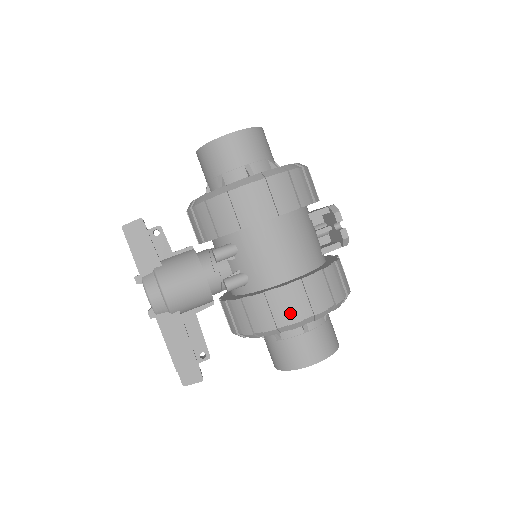
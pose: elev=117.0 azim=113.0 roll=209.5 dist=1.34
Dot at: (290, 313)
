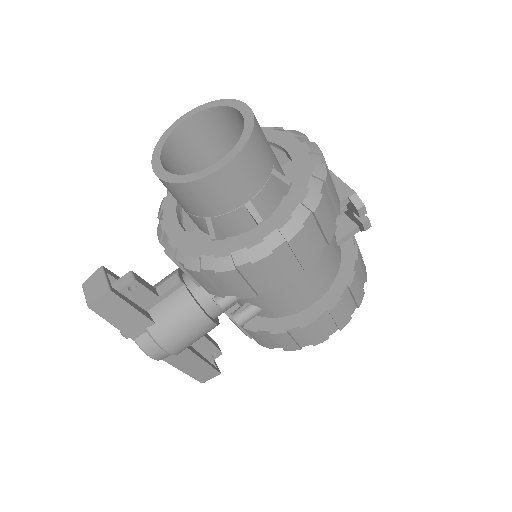
Dot at: (316, 339)
